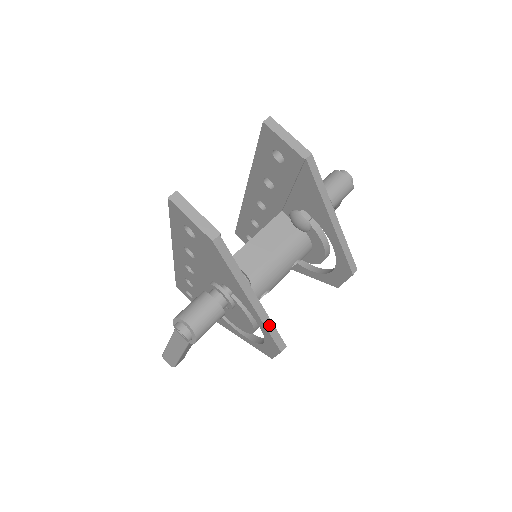
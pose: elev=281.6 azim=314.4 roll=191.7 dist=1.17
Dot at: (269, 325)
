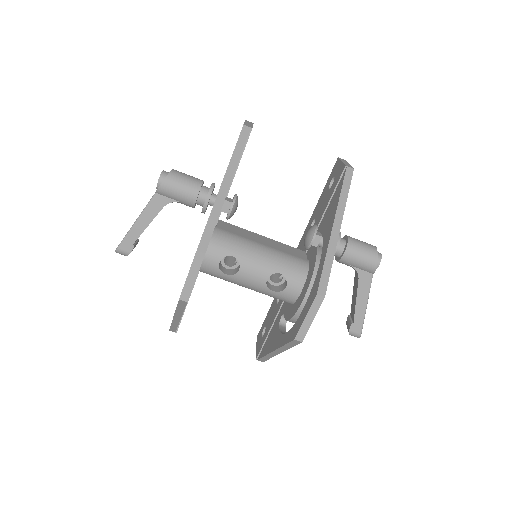
Dot at: (214, 217)
